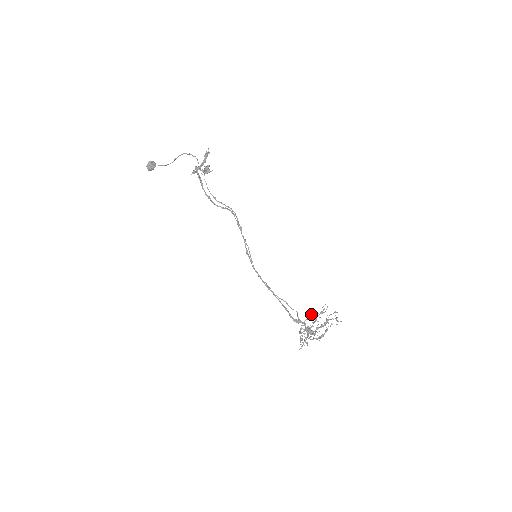
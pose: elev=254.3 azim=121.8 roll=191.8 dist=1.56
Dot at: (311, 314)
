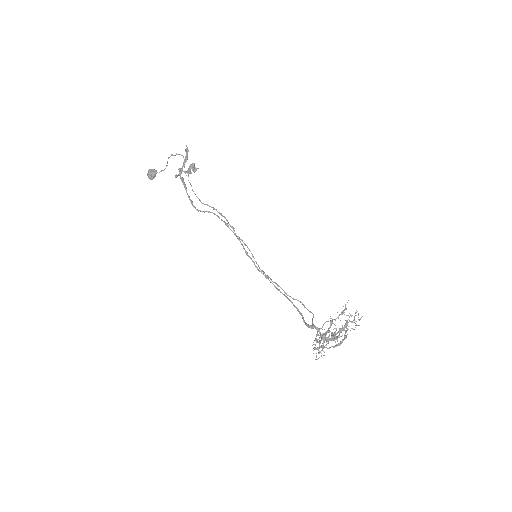
Dot at: (330, 316)
